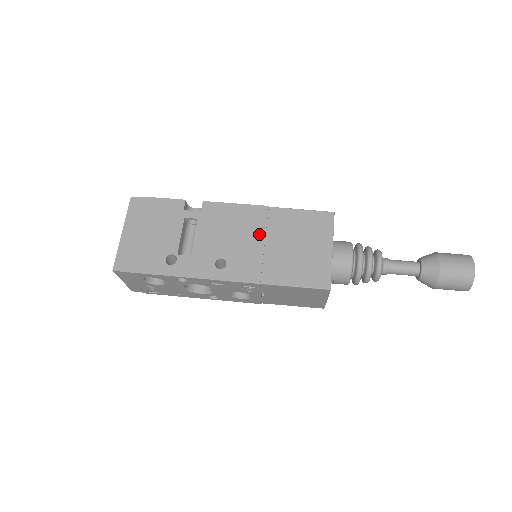
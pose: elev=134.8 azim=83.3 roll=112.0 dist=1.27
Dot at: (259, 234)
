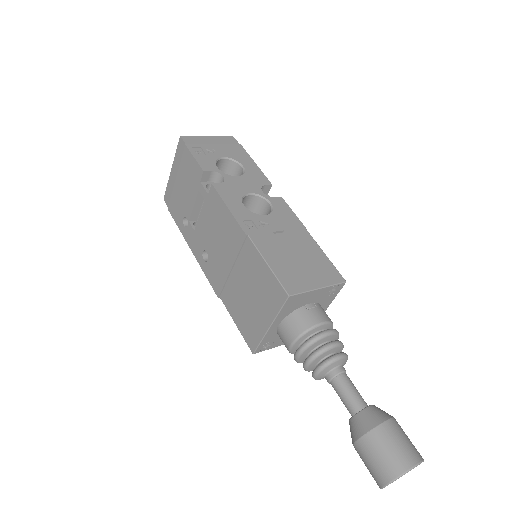
Dot at: (231, 256)
